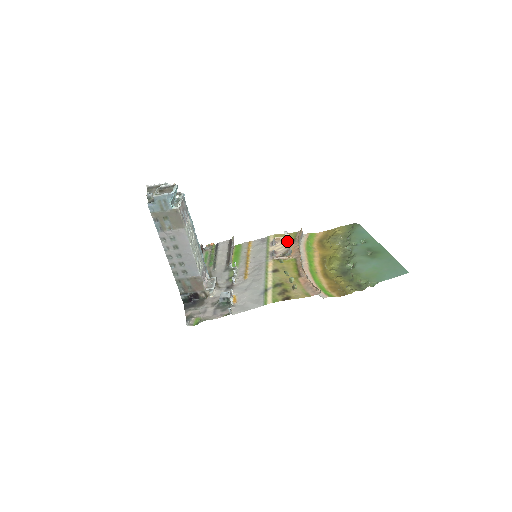
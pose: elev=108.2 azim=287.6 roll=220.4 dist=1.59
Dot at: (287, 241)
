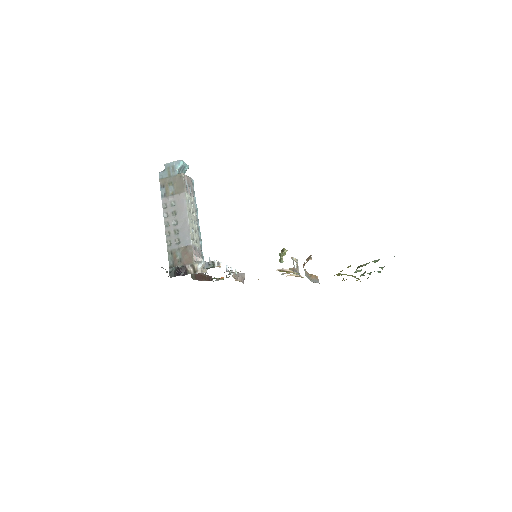
Dot at: (293, 259)
